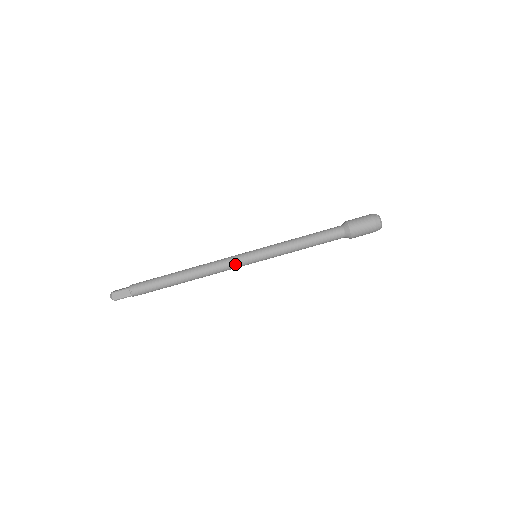
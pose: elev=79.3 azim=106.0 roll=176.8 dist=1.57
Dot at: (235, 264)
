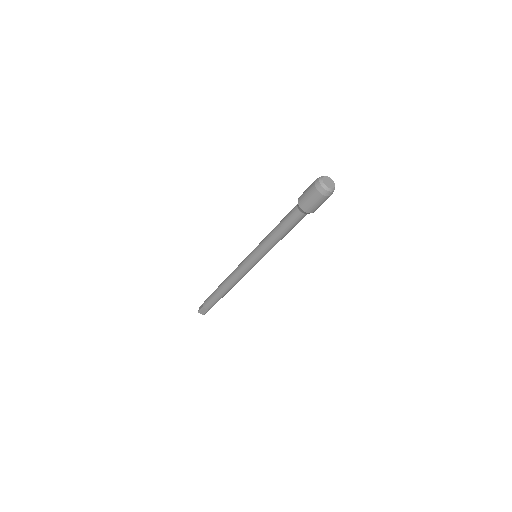
Dot at: (246, 271)
